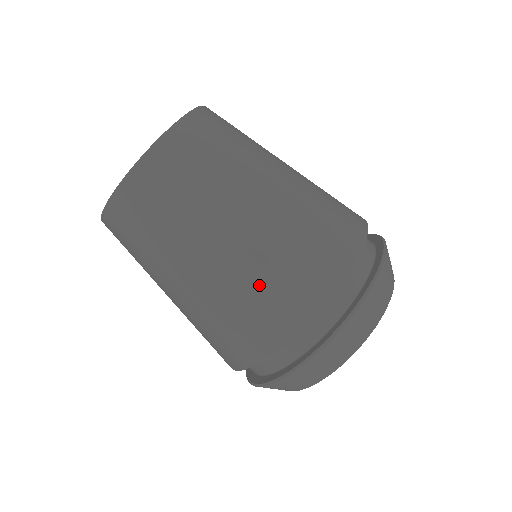
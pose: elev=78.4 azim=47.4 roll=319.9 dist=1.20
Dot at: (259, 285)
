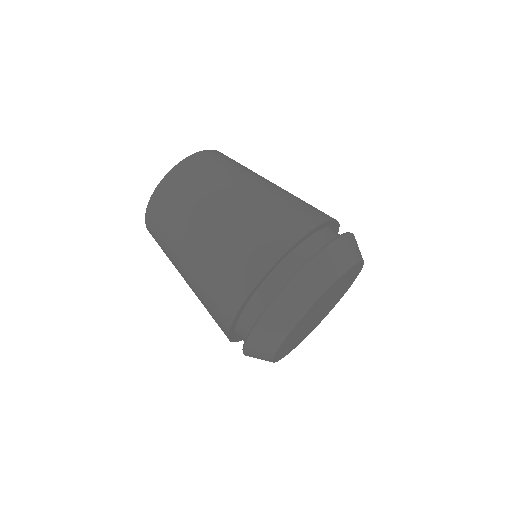
Dot at: (221, 265)
